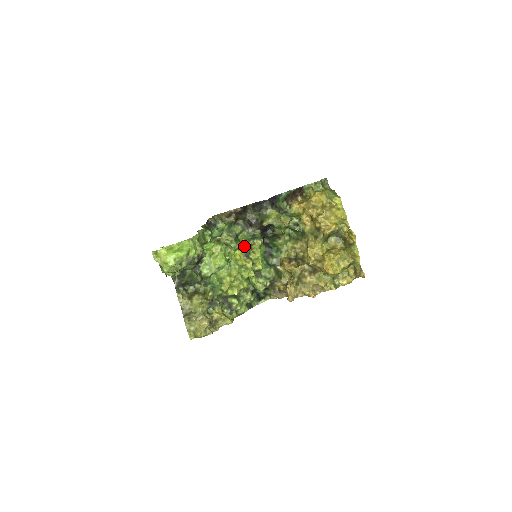
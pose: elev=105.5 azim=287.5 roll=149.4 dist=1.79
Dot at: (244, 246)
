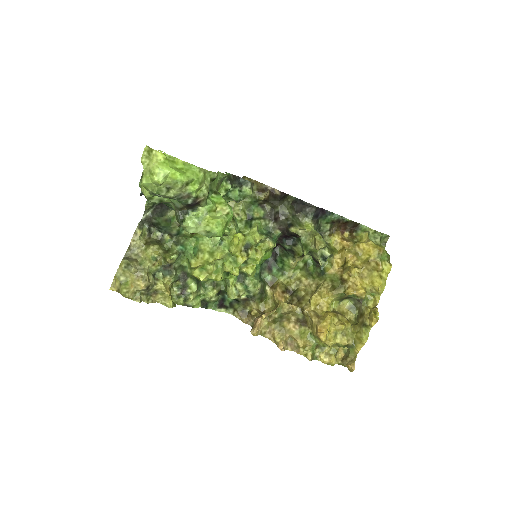
Dot at: (252, 235)
